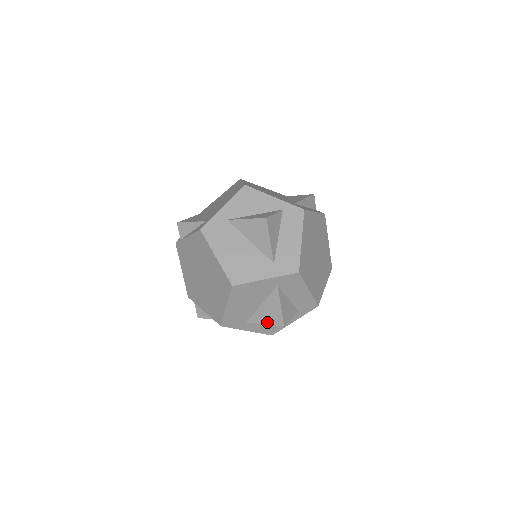
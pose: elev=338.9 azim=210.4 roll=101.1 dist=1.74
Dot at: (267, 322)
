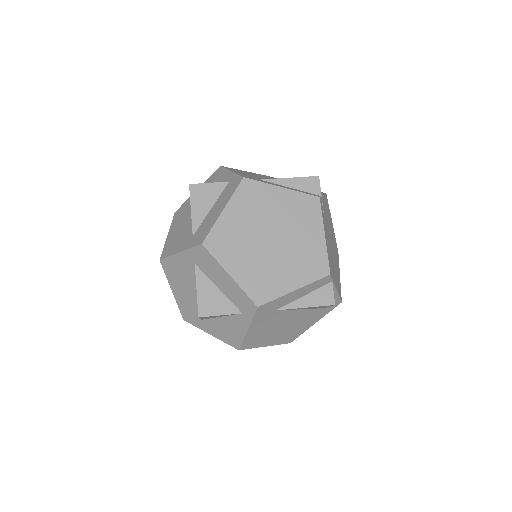
Dot at: occluded
